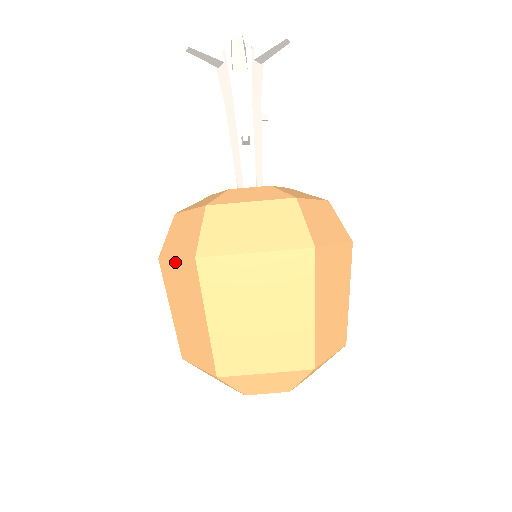
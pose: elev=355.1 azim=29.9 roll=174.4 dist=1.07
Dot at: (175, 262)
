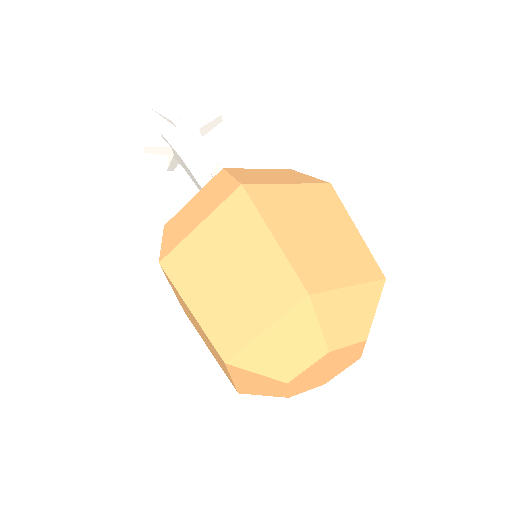
Dot at: (200, 229)
